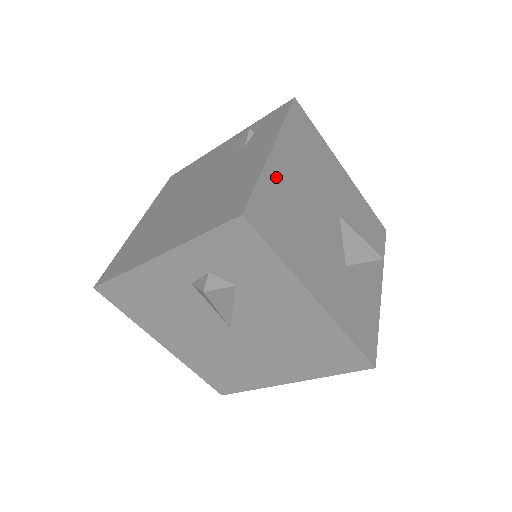
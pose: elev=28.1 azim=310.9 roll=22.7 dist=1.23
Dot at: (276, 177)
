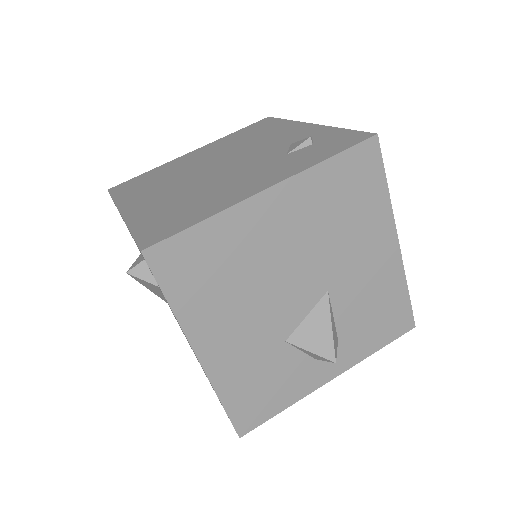
Dot at: (240, 225)
